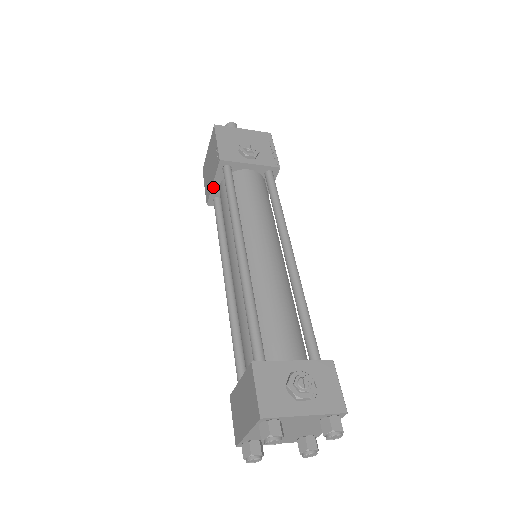
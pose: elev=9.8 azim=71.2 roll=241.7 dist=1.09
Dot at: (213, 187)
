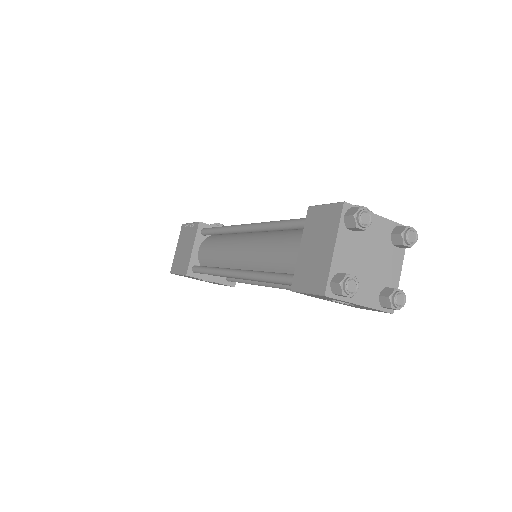
Dot at: (193, 253)
